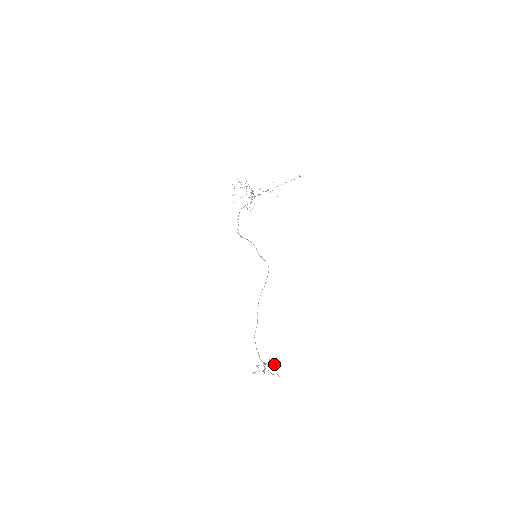
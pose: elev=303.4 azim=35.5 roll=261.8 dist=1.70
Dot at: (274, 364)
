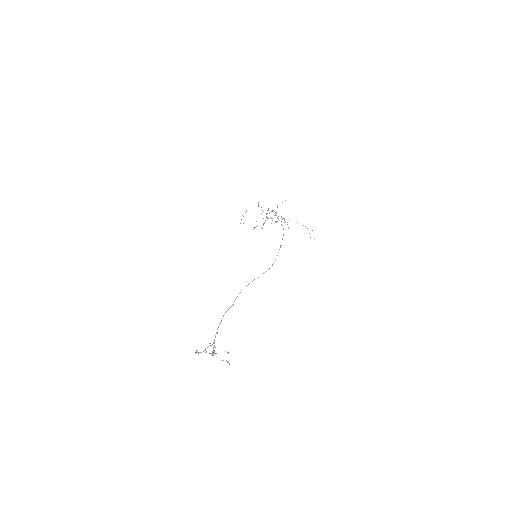
Dot at: occluded
